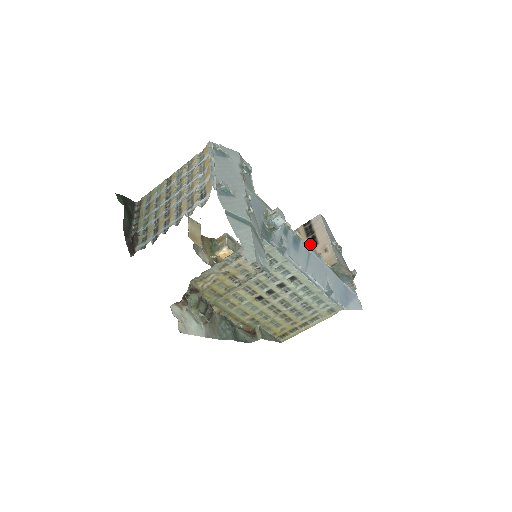
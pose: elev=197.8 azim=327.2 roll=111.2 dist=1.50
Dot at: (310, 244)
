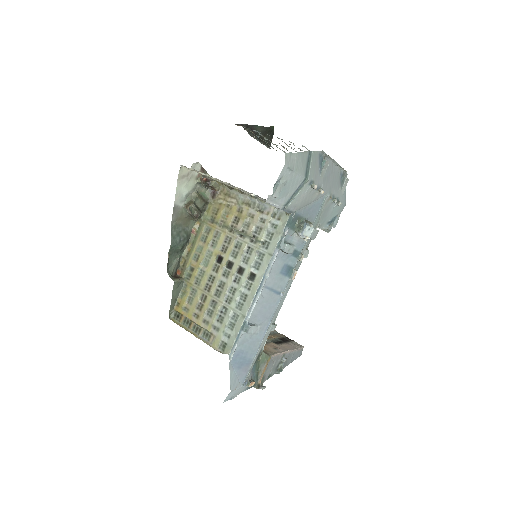
Dot at: (273, 340)
